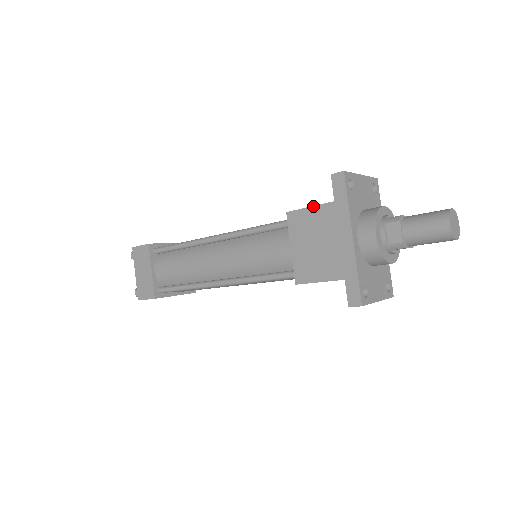
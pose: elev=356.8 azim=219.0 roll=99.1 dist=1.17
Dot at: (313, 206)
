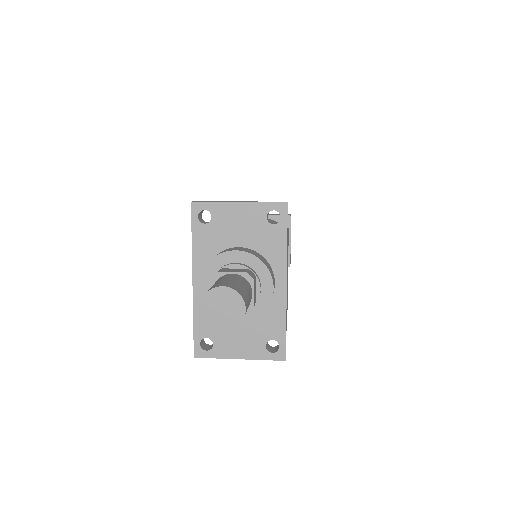
Dot at: occluded
